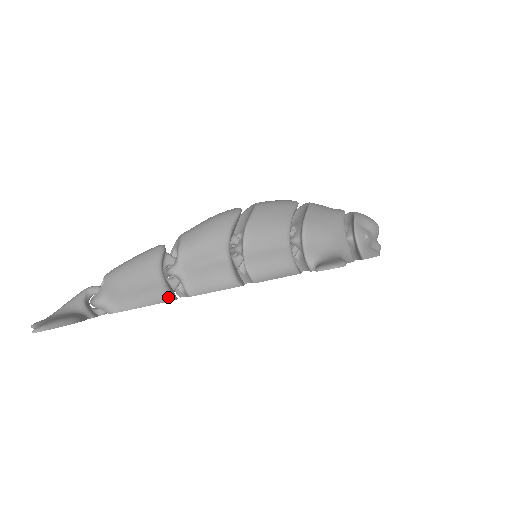
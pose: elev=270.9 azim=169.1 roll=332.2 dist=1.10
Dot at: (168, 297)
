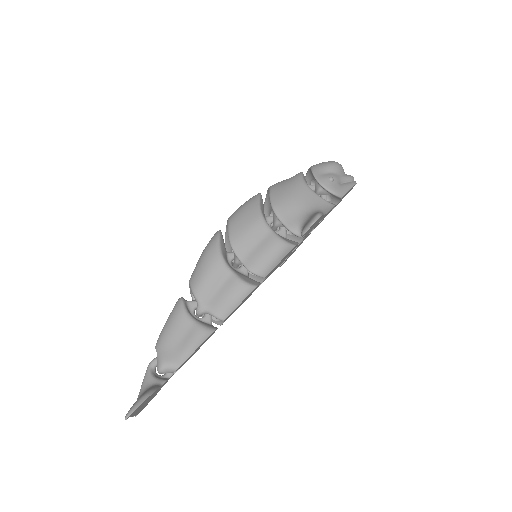
Dot at: (208, 332)
